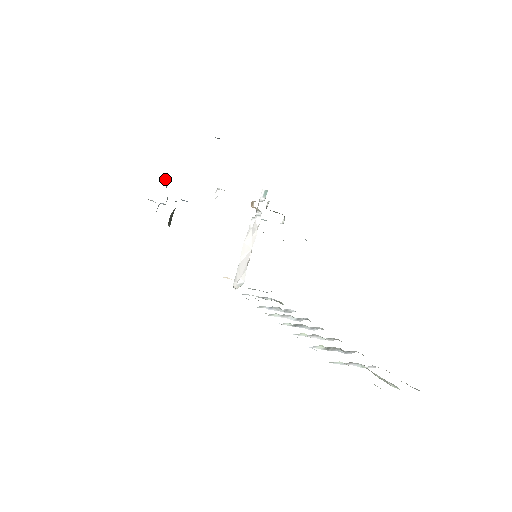
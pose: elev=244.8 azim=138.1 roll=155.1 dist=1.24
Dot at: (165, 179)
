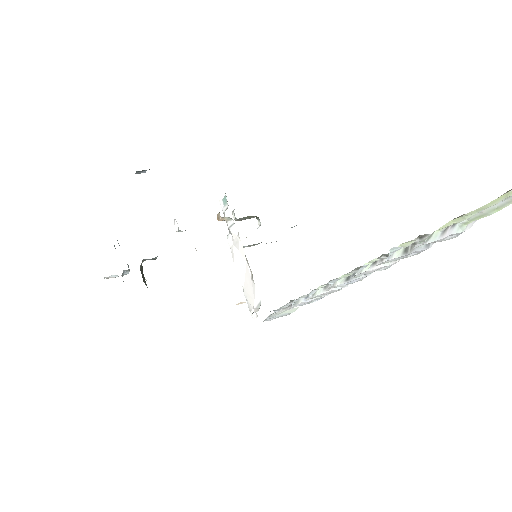
Dot at: (114, 245)
